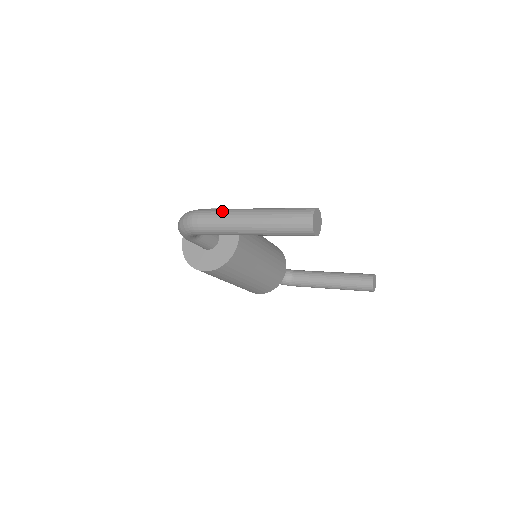
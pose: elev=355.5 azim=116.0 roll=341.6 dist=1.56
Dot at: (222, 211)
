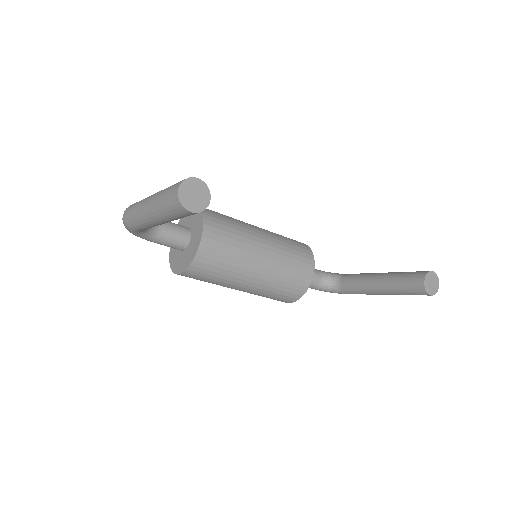
Dot at: occluded
